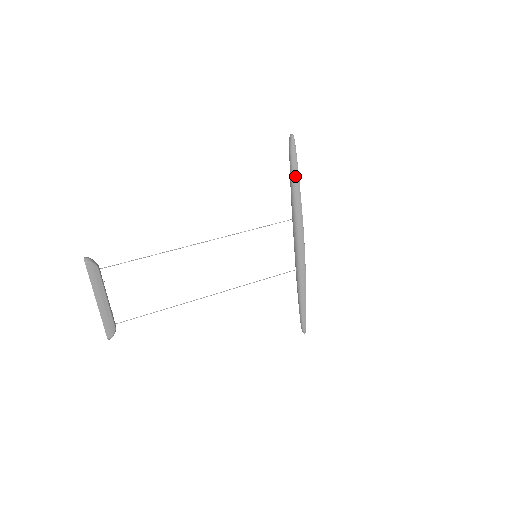
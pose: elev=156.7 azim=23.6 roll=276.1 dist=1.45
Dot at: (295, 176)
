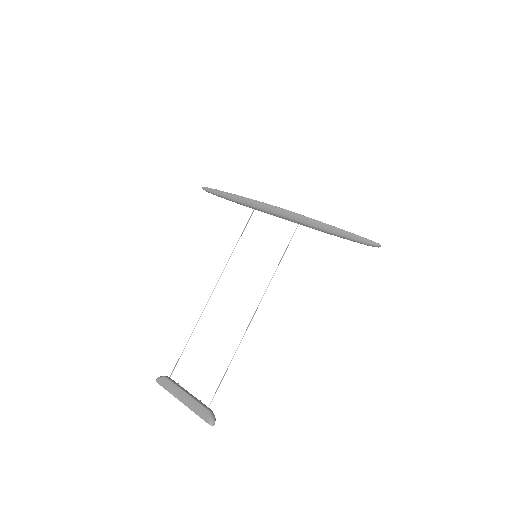
Dot at: (224, 195)
